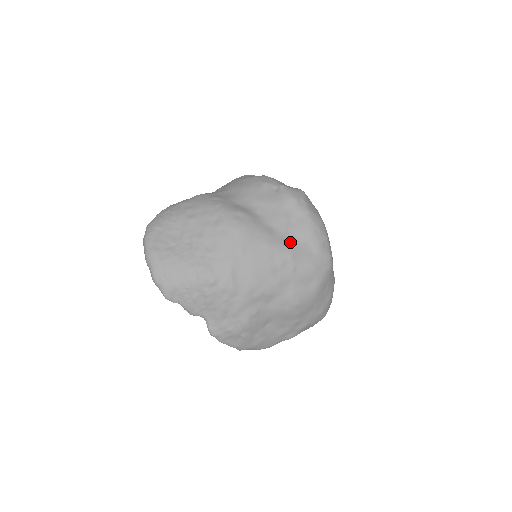
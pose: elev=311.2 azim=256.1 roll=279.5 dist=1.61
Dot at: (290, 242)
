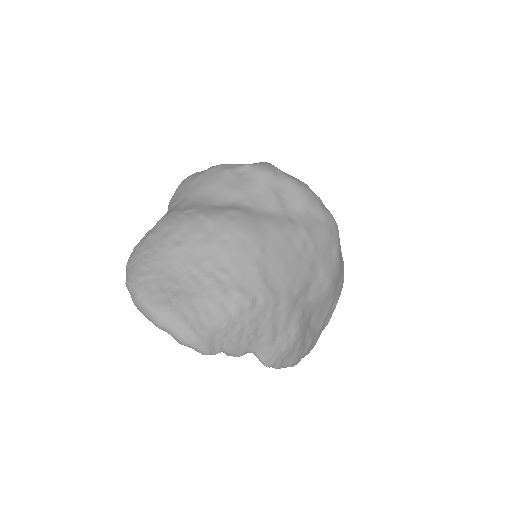
Dot at: (295, 218)
